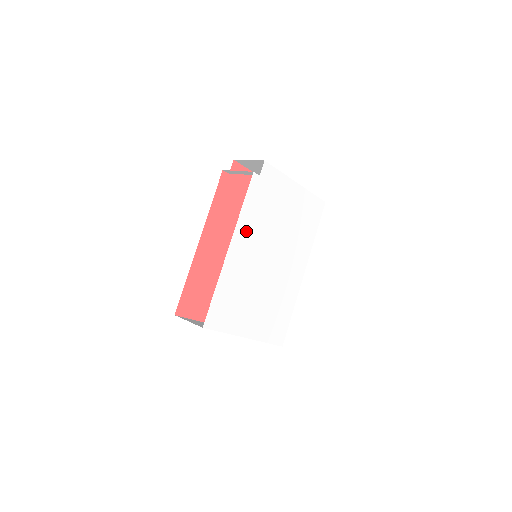
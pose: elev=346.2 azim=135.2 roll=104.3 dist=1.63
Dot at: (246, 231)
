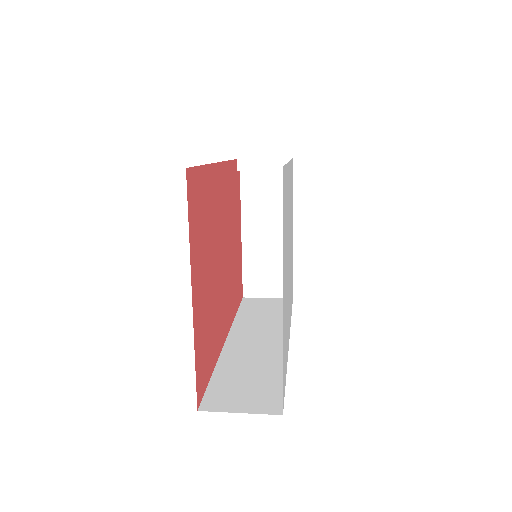
Dot at: (290, 183)
